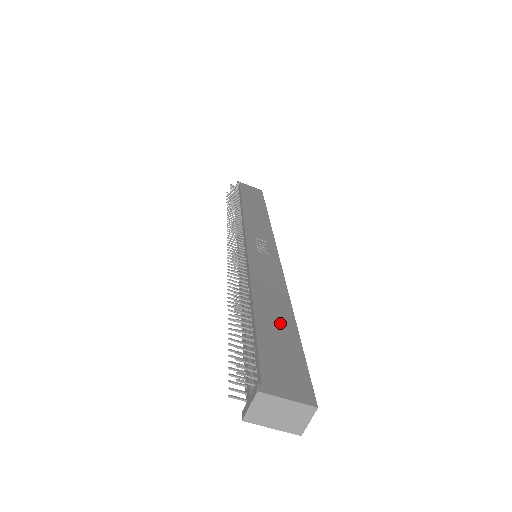
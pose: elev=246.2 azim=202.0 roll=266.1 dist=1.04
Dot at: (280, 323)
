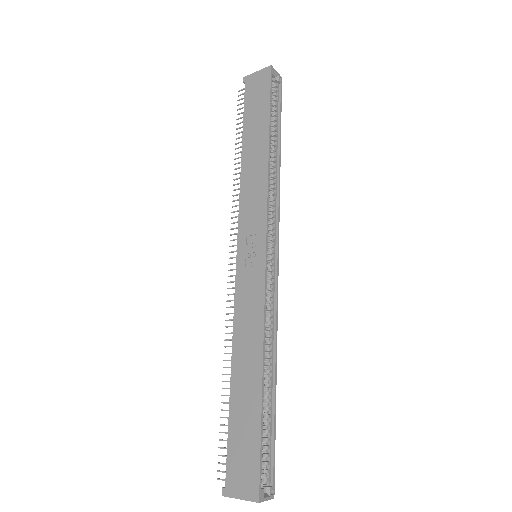
Dot at: (248, 399)
